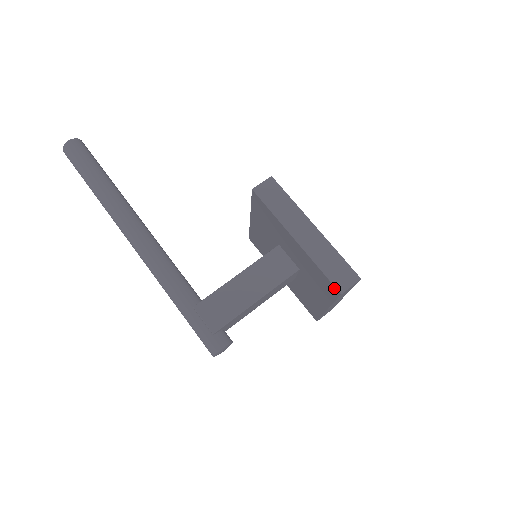
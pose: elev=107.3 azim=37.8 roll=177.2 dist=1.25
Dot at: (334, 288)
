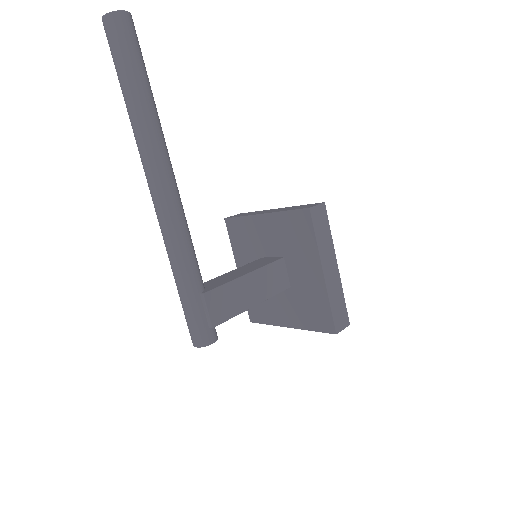
Dot at: (332, 326)
